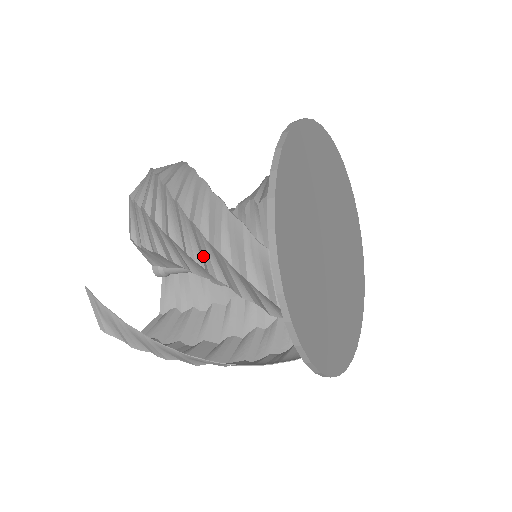
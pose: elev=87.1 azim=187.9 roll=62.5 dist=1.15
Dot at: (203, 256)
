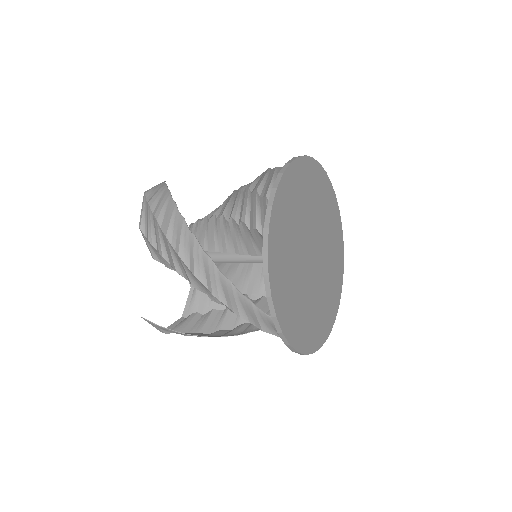
Dot at: occluded
